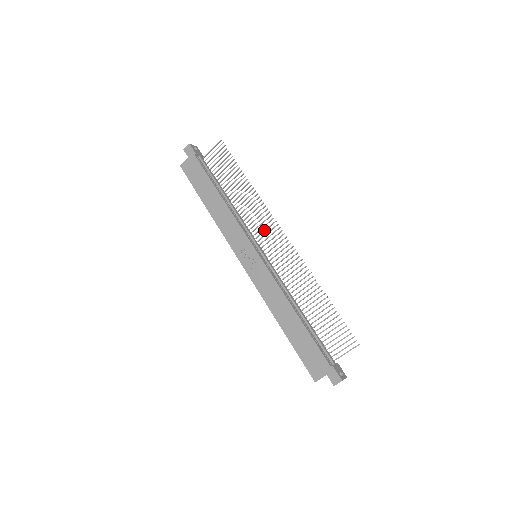
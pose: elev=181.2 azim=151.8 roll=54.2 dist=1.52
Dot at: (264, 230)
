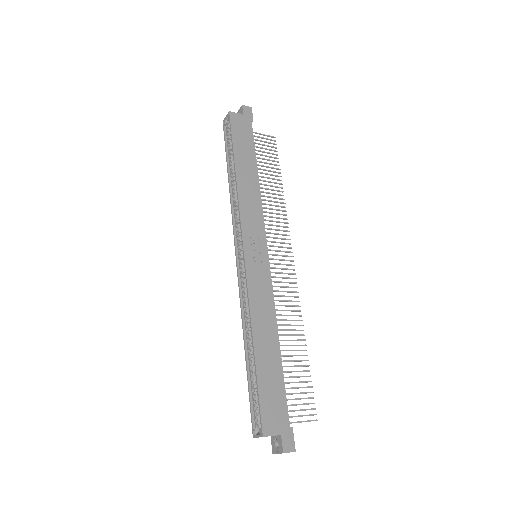
Dot at: occluded
